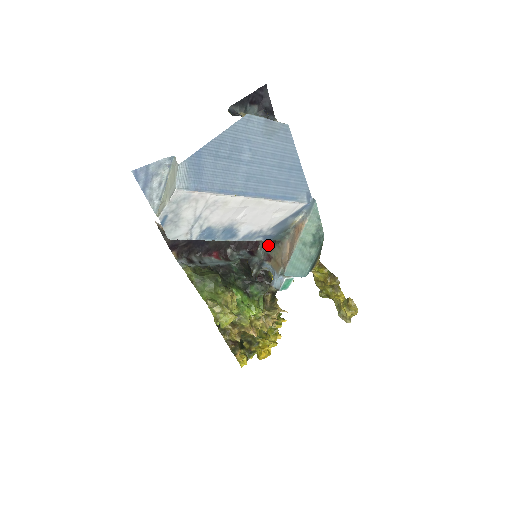
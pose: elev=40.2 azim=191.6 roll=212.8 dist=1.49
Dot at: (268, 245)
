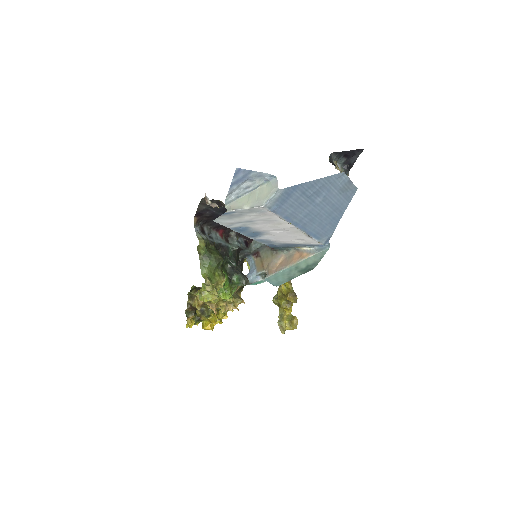
Dot at: (263, 245)
